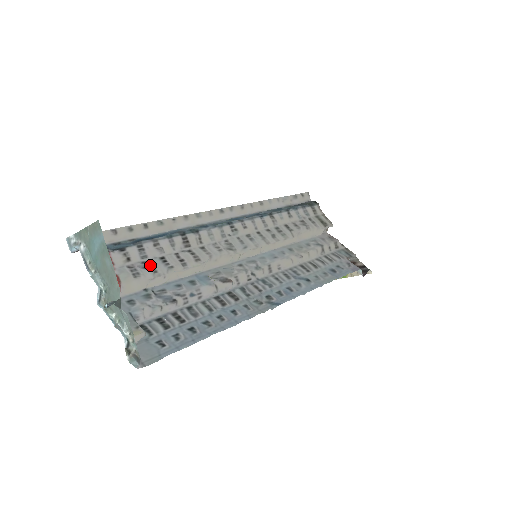
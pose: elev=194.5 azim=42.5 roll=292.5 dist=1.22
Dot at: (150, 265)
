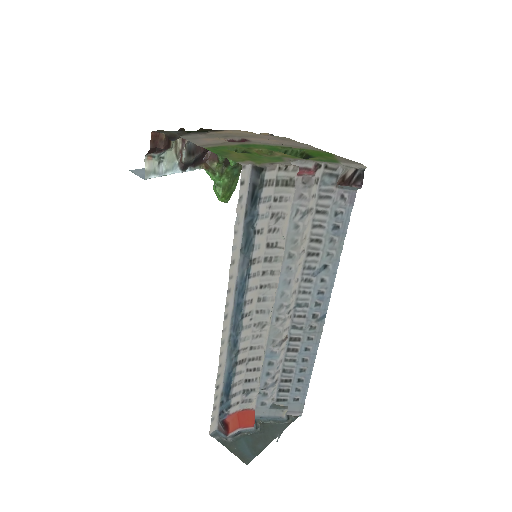
Dot at: (248, 391)
